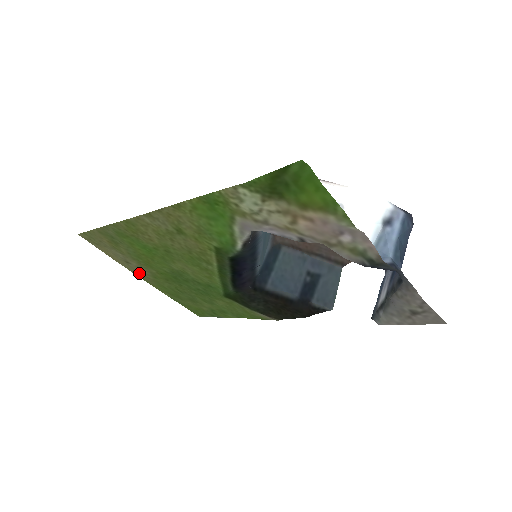
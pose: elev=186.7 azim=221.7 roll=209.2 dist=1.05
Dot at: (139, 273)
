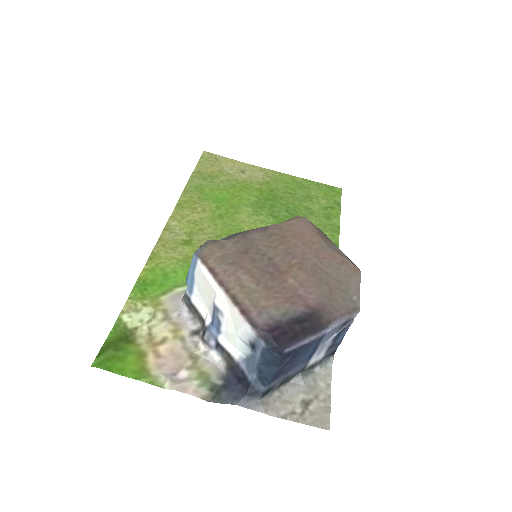
Dot at: (261, 172)
